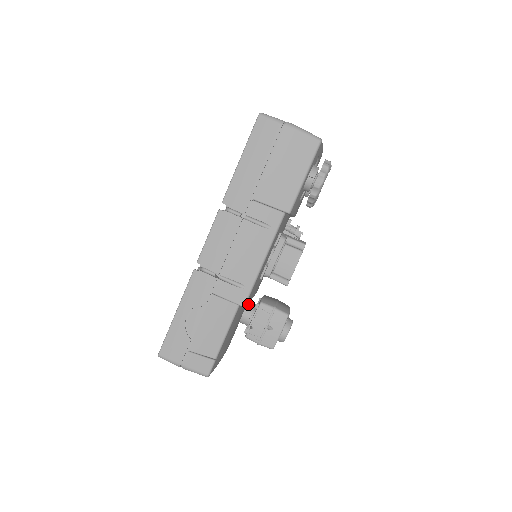
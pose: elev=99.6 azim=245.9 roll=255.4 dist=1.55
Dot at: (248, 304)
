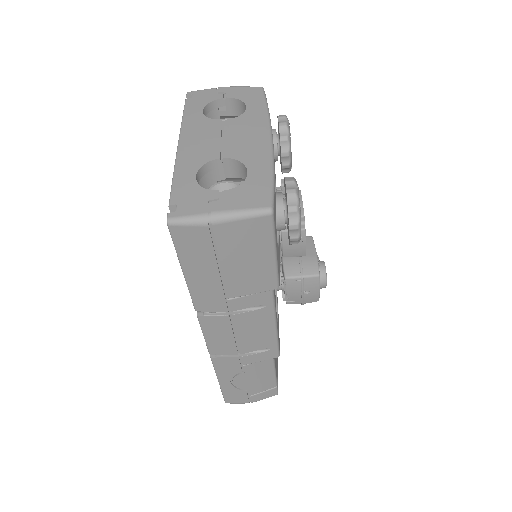
Dot at: occluded
